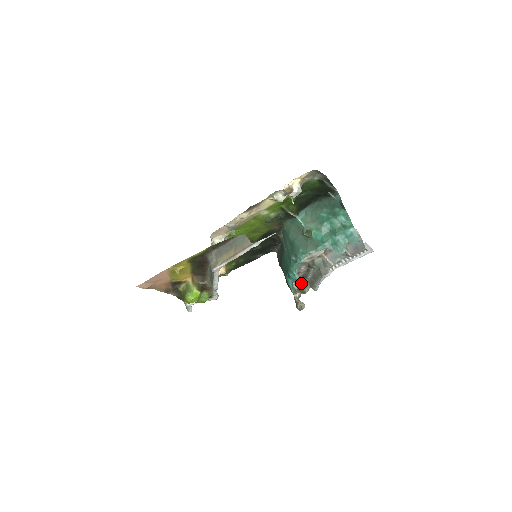
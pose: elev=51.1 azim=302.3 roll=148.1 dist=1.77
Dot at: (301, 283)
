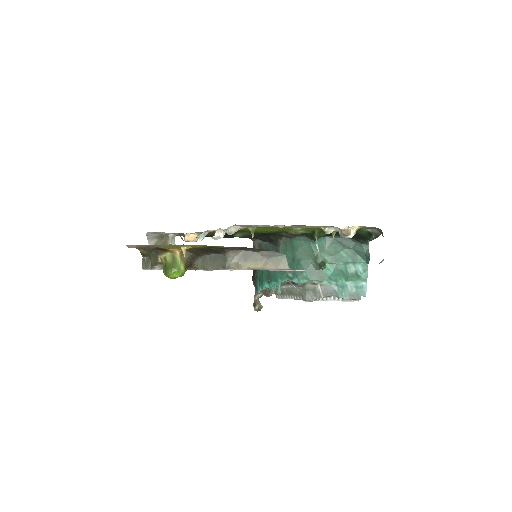
Dot at: occluded
